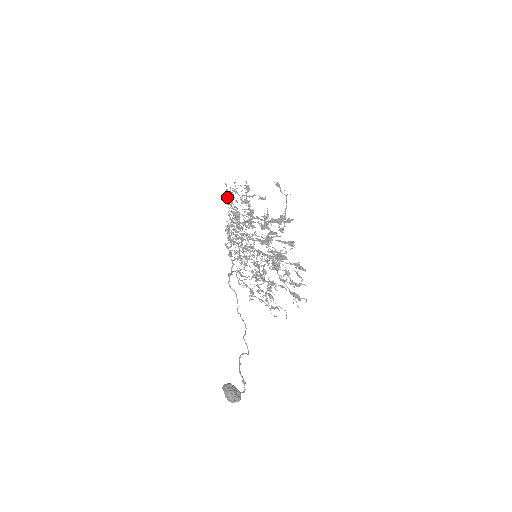
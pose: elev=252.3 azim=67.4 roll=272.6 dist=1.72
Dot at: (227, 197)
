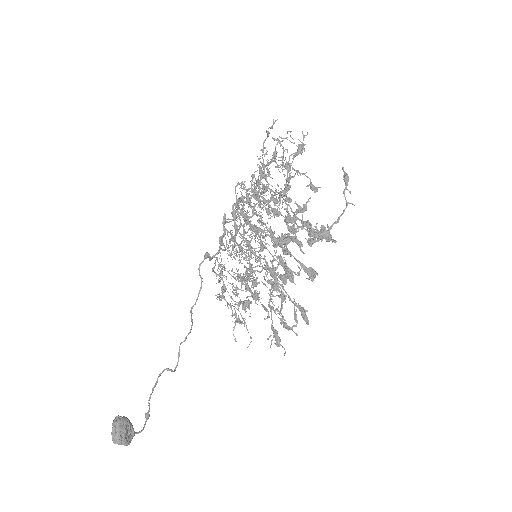
Dot at: (265, 139)
